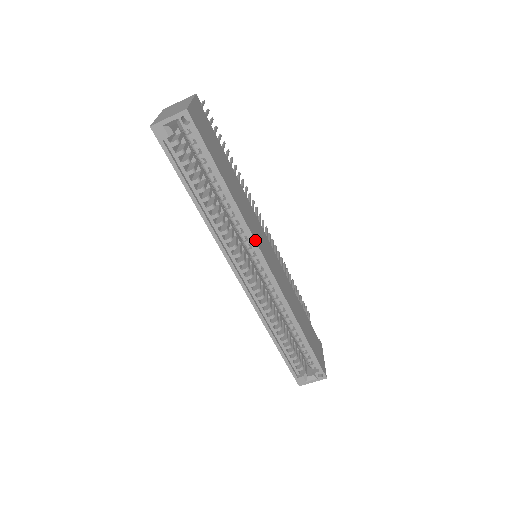
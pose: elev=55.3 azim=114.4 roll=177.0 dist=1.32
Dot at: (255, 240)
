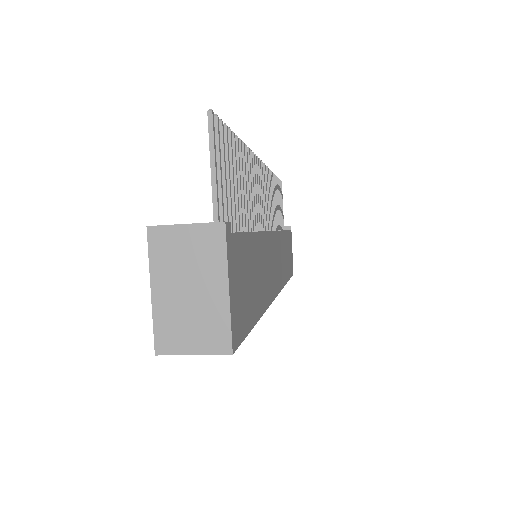
Dot at: occluded
